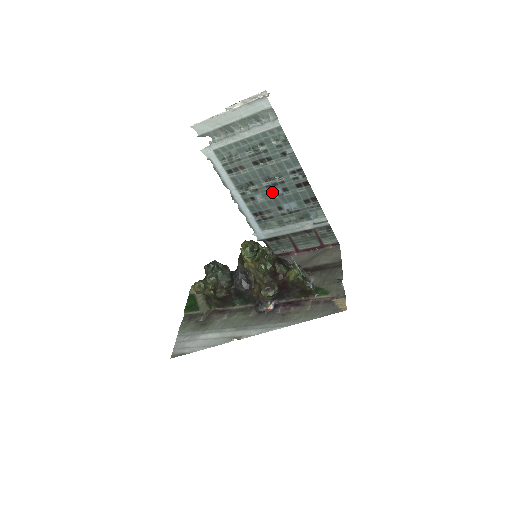
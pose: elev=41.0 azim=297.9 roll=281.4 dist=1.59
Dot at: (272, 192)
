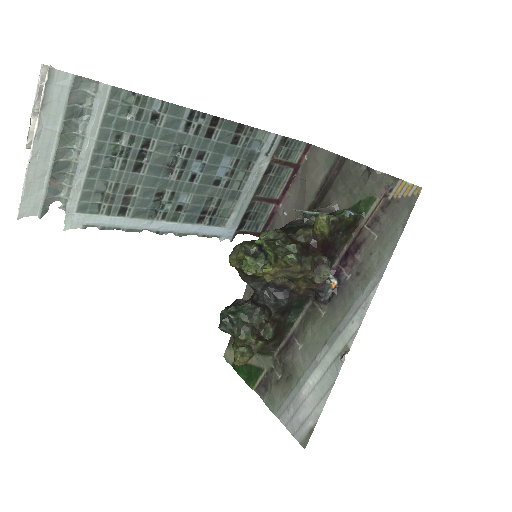
Dot at: (190, 176)
